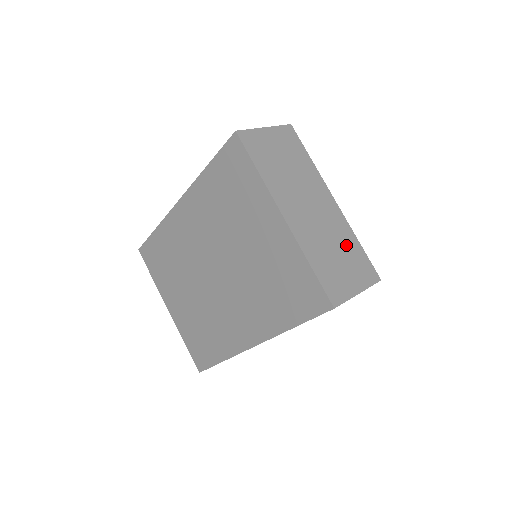
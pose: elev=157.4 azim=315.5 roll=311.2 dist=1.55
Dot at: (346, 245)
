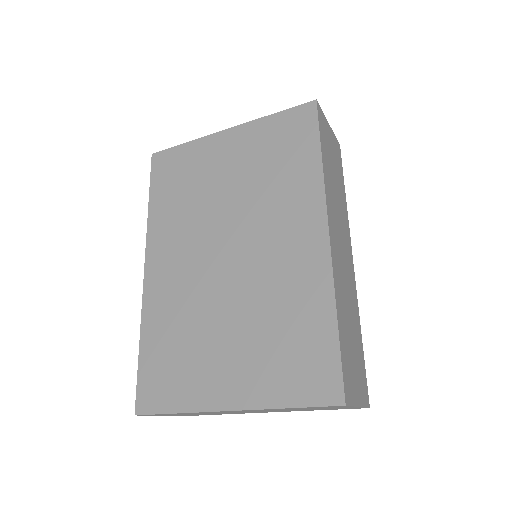
Dot at: occluded
